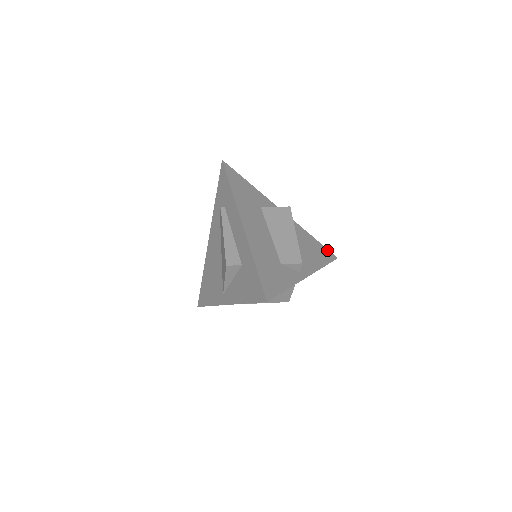
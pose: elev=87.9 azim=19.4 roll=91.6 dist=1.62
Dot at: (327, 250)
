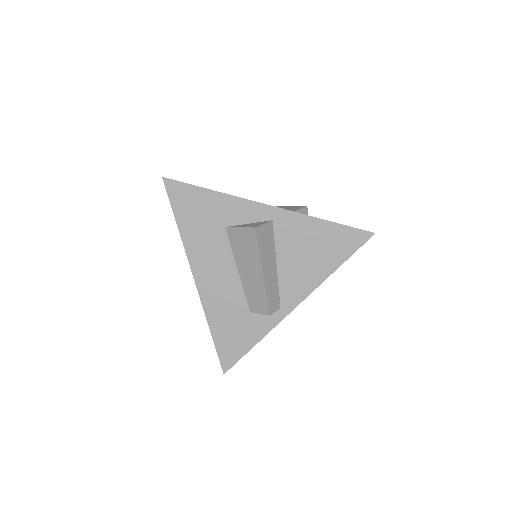
Dot at: (352, 230)
